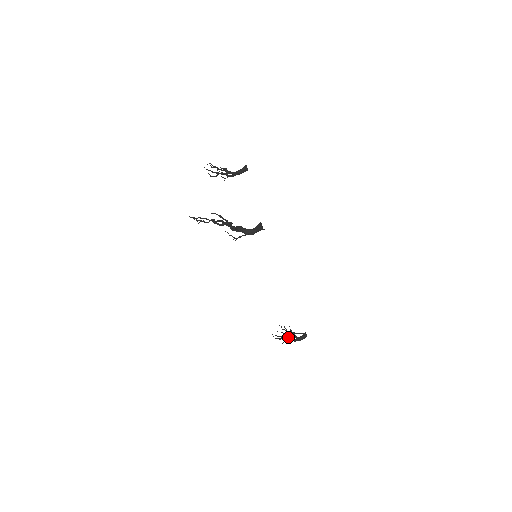
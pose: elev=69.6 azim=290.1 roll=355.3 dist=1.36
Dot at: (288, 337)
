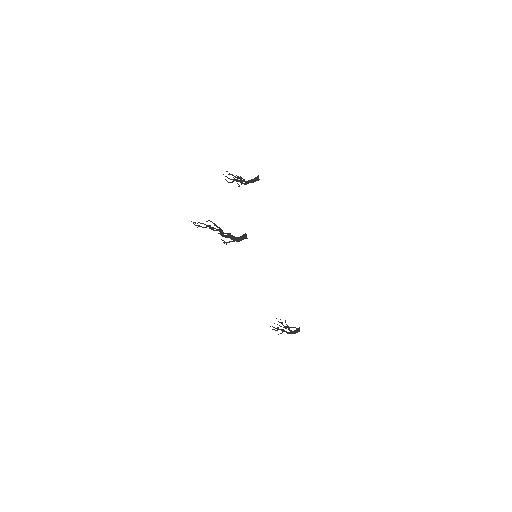
Dot at: (283, 329)
